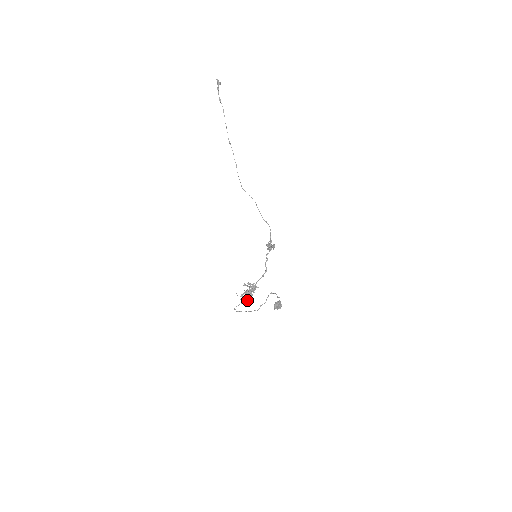
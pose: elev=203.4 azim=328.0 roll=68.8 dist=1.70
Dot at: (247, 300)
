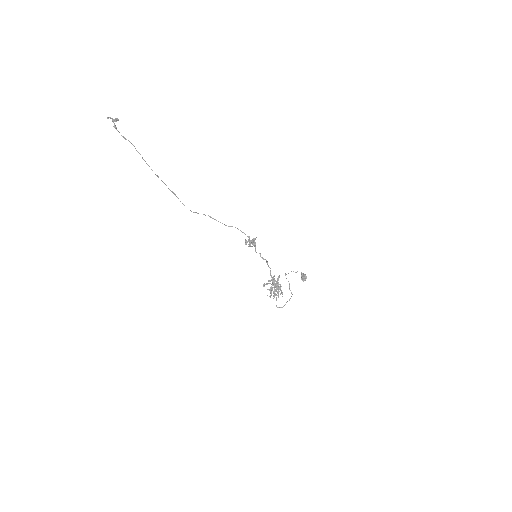
Dot at: (281, 293)
